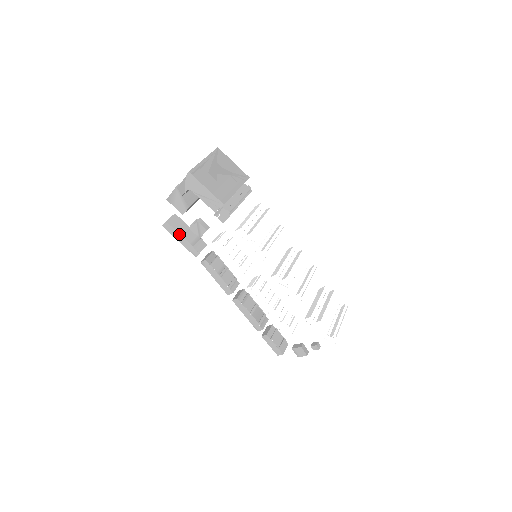
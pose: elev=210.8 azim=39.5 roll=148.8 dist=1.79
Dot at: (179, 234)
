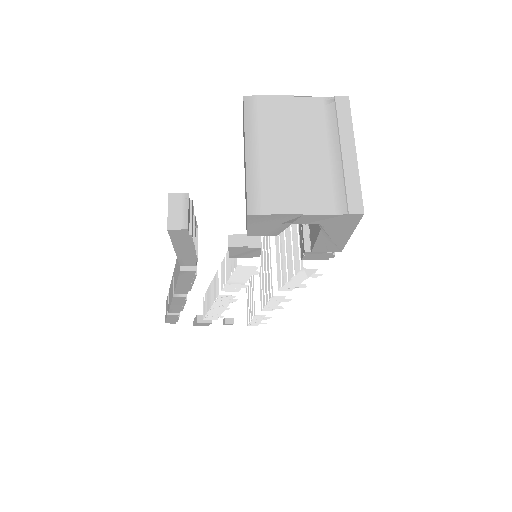
Dot at: (192, 245)
